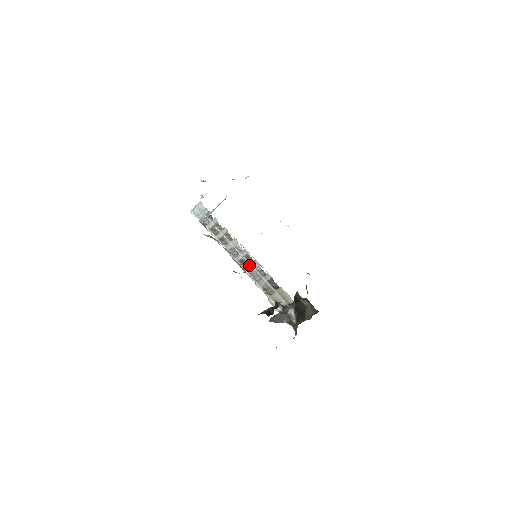
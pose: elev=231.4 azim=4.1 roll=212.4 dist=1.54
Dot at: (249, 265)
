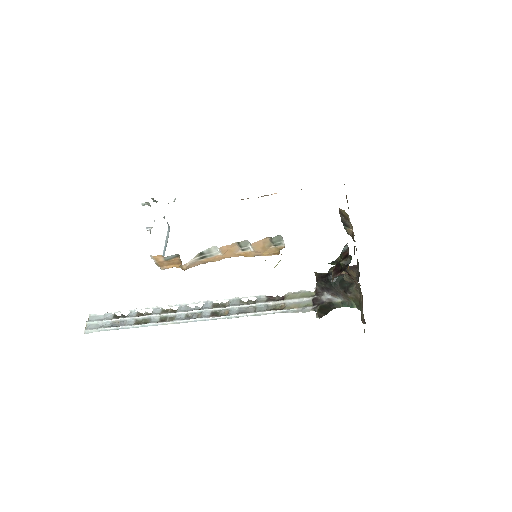
Dot at: (227, 310)
